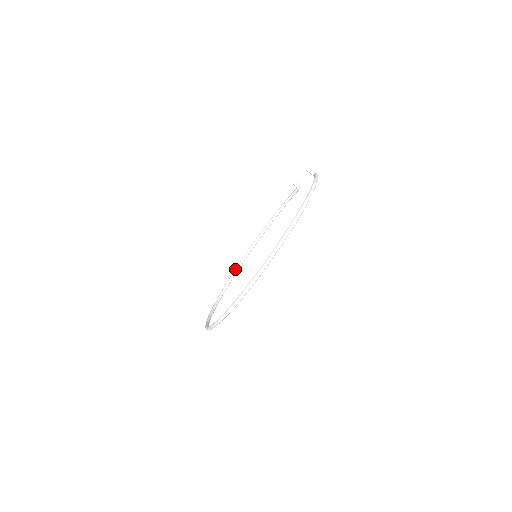
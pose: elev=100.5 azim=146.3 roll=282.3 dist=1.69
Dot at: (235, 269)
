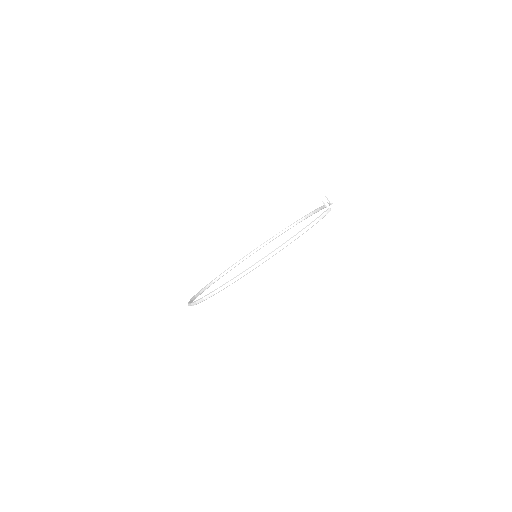
Dot at: (260, 245)
